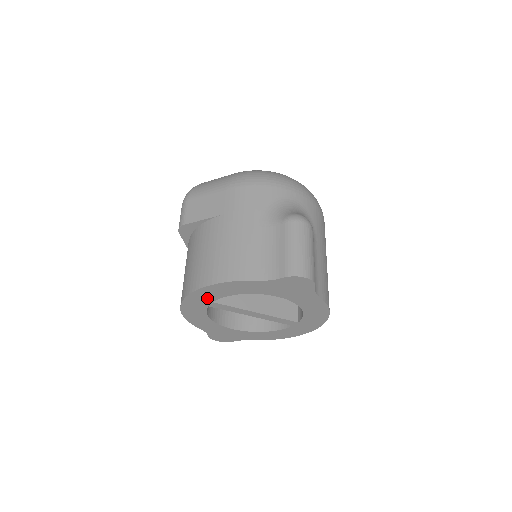
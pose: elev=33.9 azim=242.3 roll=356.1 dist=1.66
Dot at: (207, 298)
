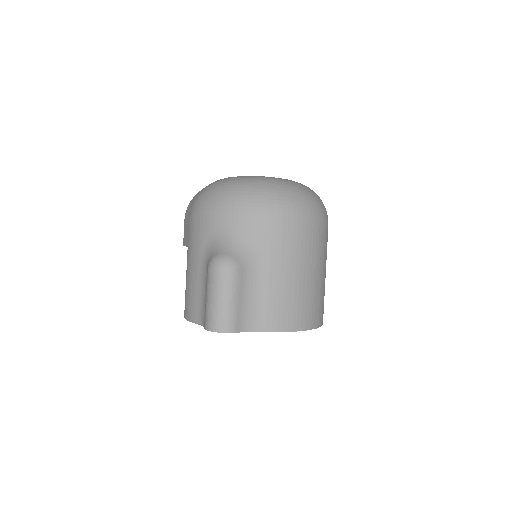
Dot at: occluded
